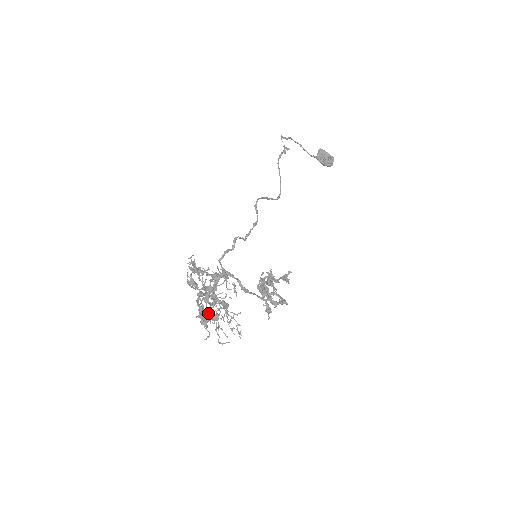
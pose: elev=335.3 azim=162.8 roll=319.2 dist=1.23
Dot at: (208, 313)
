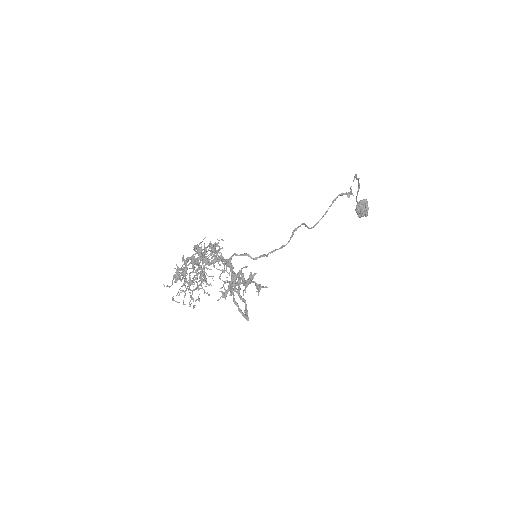
Dot at: occluded
